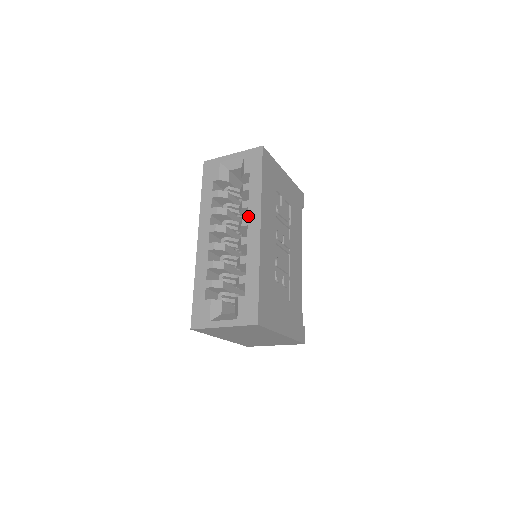
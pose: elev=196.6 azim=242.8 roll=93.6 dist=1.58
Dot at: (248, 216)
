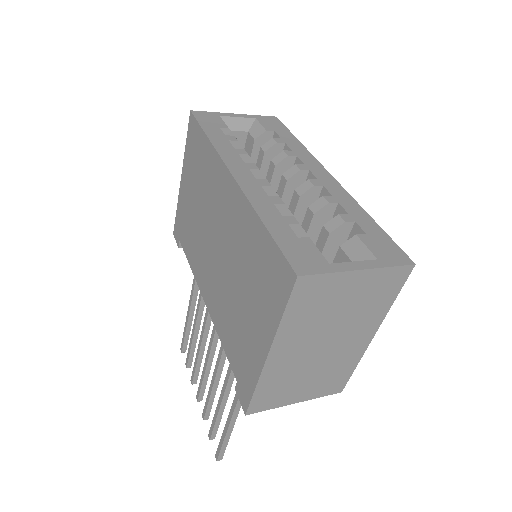
Dot at: (303, 162)
